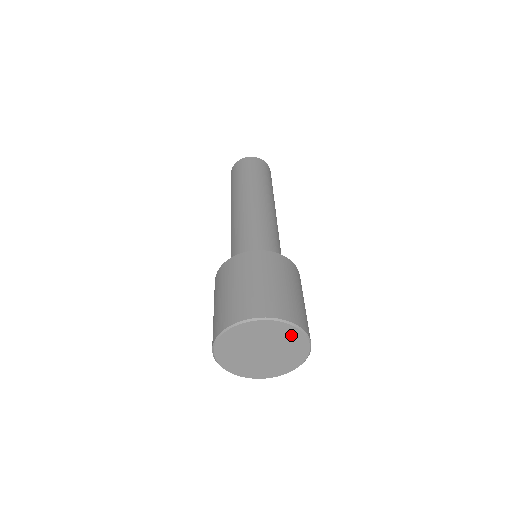
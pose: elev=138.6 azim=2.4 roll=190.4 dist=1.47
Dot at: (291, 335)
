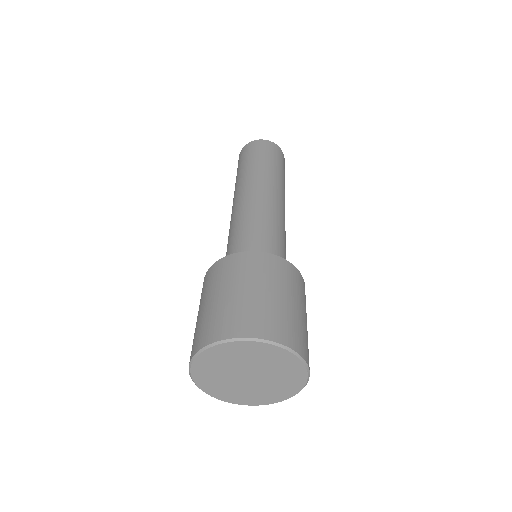
Dot at: (294, 375)
